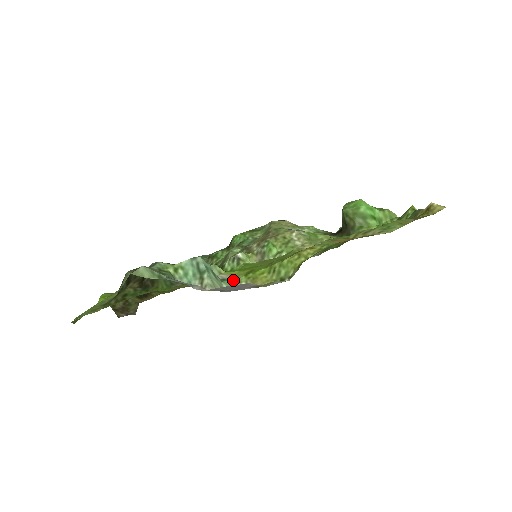
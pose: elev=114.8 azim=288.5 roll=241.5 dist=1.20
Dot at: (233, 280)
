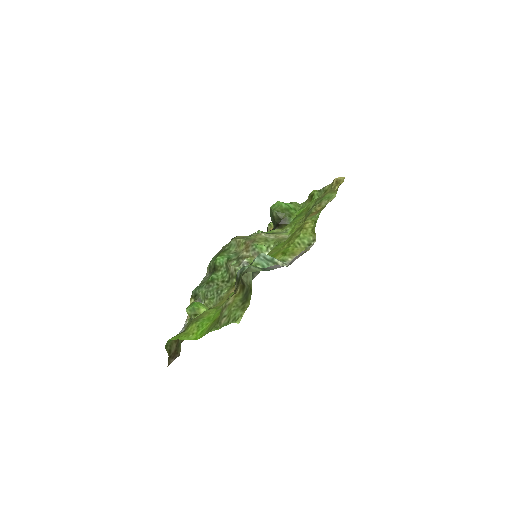
Dot at: occluded
